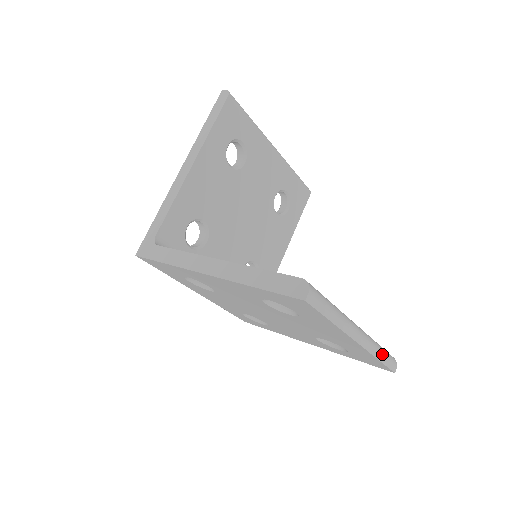
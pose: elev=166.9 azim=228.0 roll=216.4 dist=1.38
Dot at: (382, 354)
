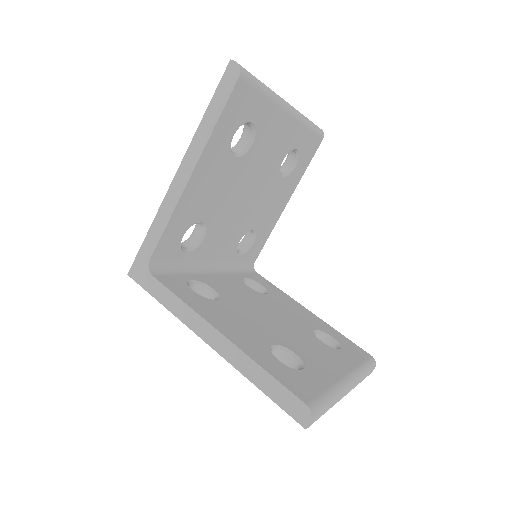
Dot at: (365, 376)
